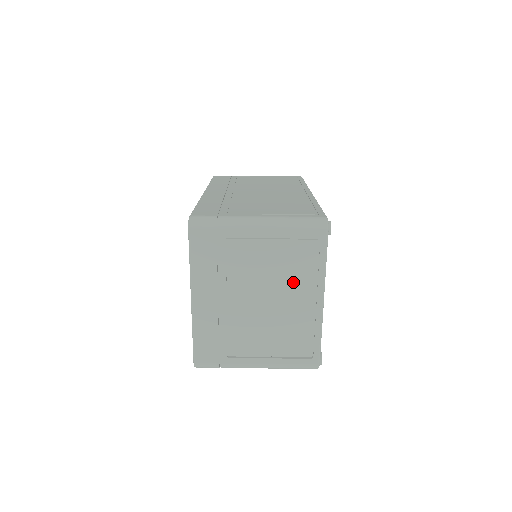
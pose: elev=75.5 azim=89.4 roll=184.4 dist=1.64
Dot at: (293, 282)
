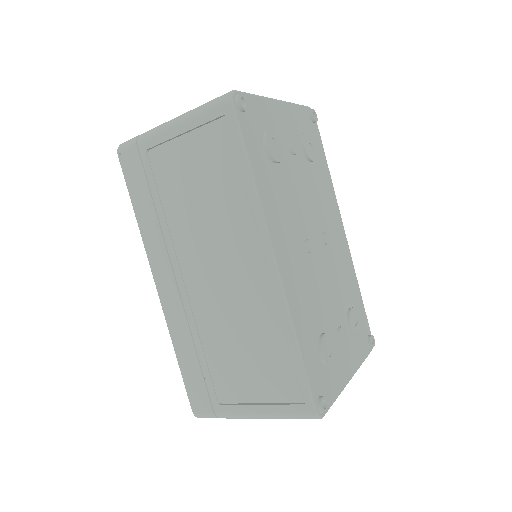
Dot at: occluded
